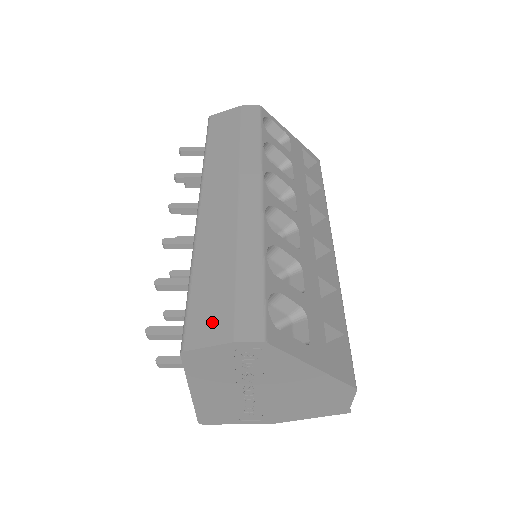
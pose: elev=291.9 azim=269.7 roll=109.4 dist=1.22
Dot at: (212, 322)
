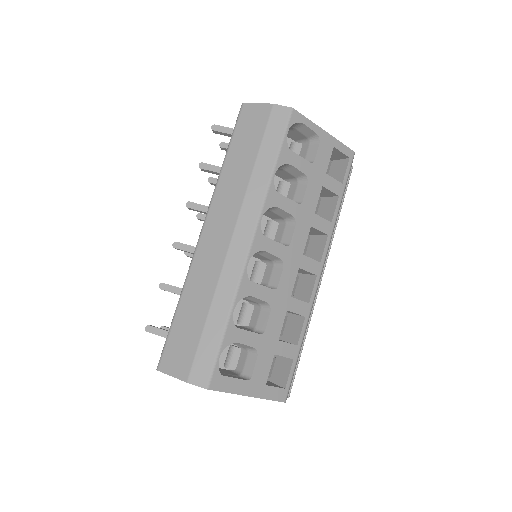
Dot at: (179, 358)
